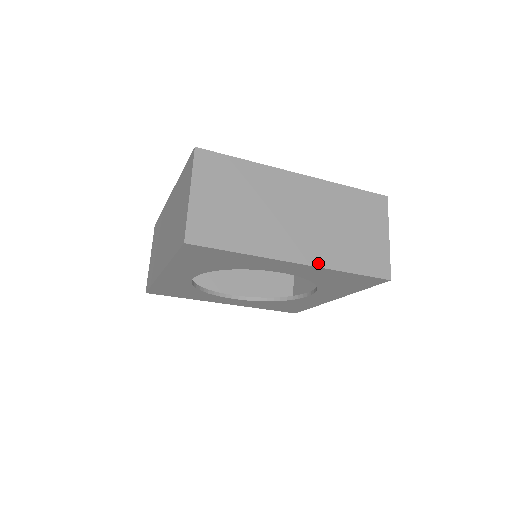
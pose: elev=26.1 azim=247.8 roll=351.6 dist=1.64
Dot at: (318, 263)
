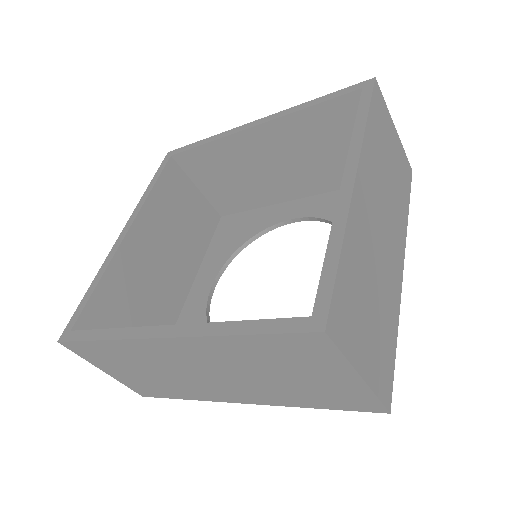
Dot at: (267, 403)
